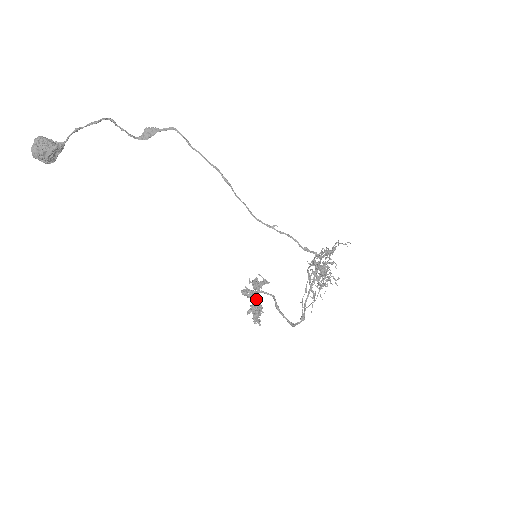
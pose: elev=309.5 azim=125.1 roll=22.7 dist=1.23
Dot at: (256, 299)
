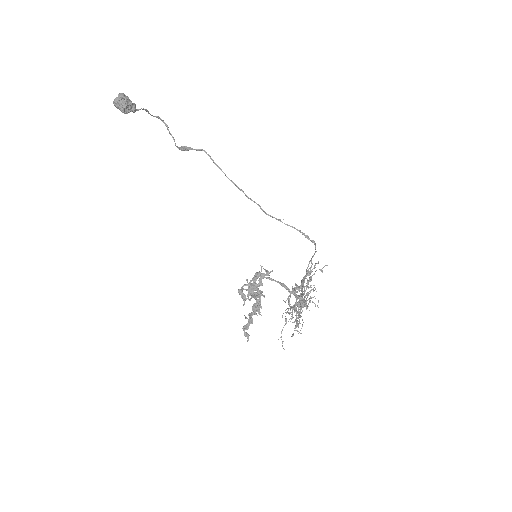
Dot at: occluded
